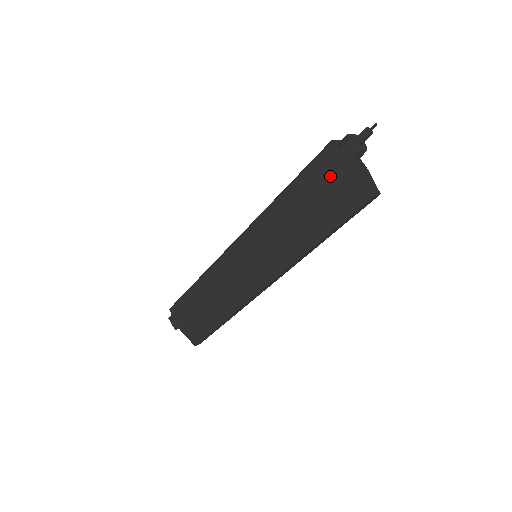
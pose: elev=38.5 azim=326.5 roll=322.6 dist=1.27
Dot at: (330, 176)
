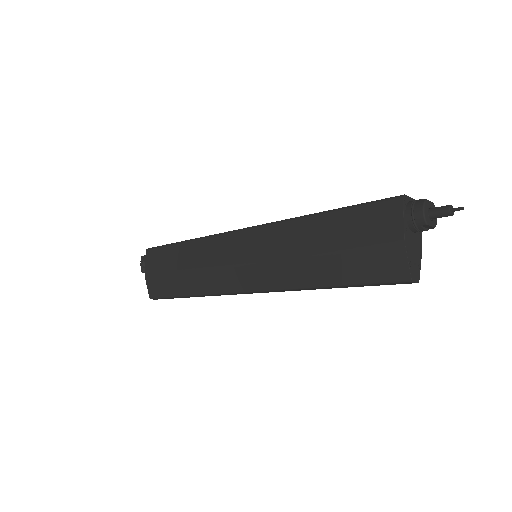
Dot at: (379, 231)
